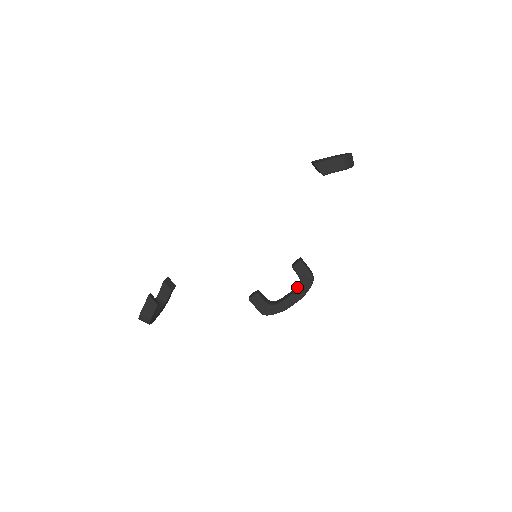
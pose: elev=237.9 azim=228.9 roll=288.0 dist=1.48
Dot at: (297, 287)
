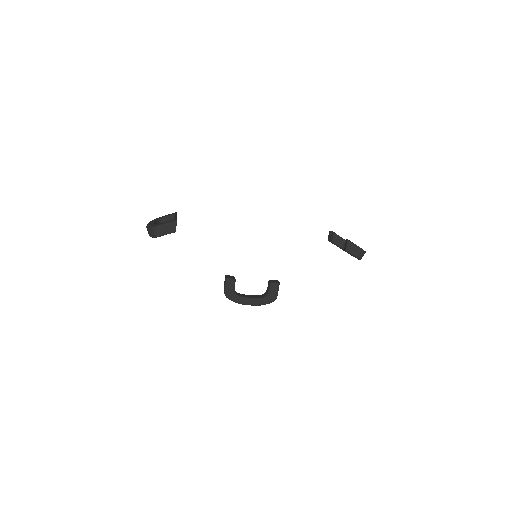
Dot at: (260, 296)
